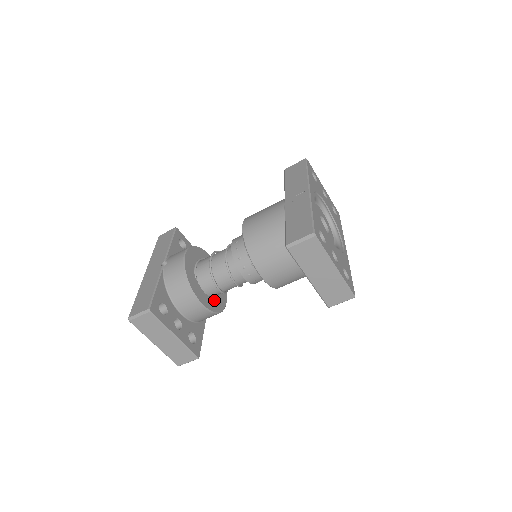
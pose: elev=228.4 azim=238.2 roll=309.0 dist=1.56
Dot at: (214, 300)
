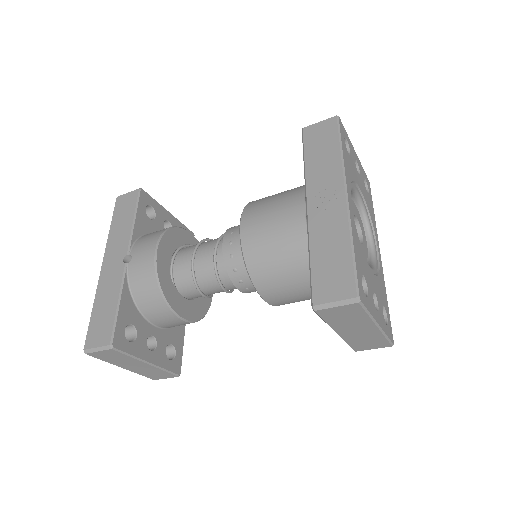
Dot at: (197, 301)
